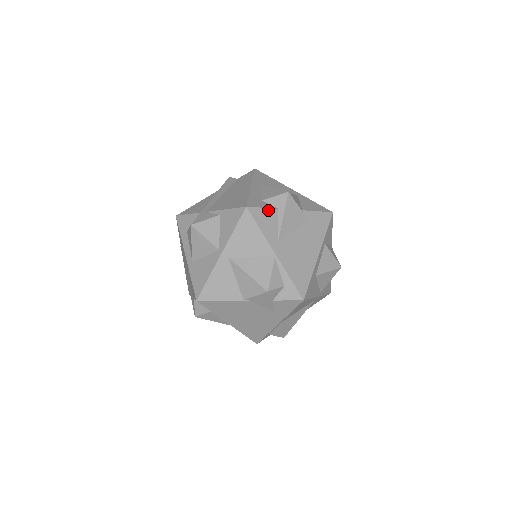
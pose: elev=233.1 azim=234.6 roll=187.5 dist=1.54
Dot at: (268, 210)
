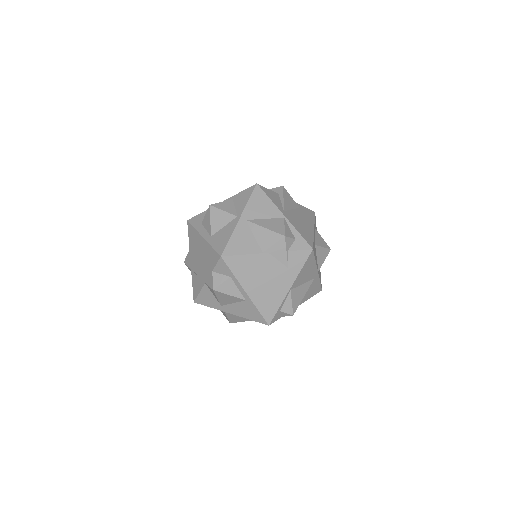
Dot at: (272, 191)
